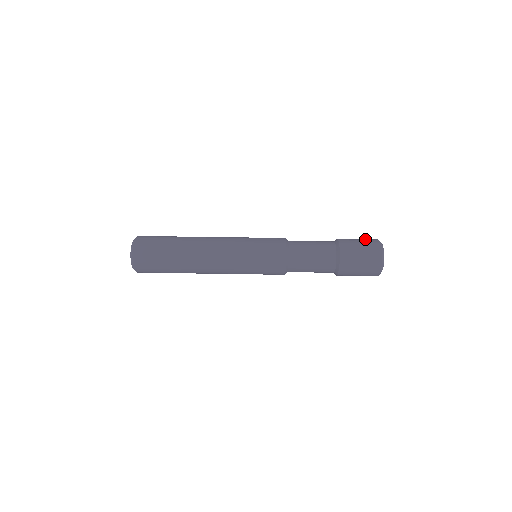
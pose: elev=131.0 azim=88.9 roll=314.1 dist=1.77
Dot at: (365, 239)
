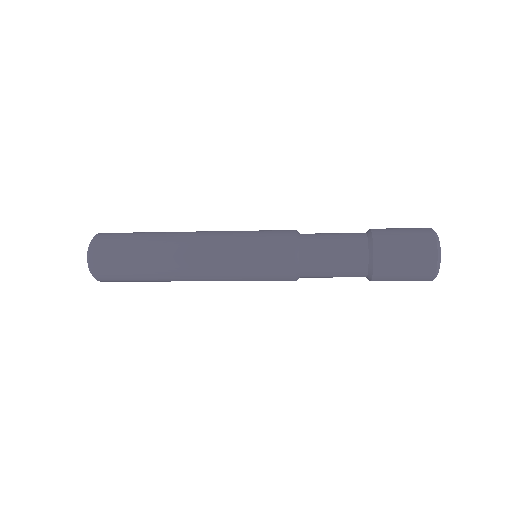
Dot at: occluded
